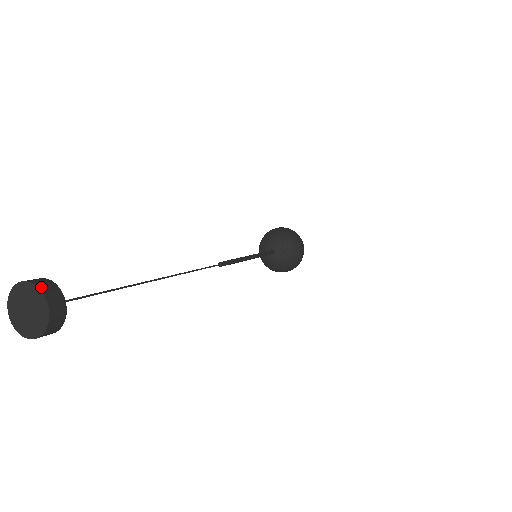
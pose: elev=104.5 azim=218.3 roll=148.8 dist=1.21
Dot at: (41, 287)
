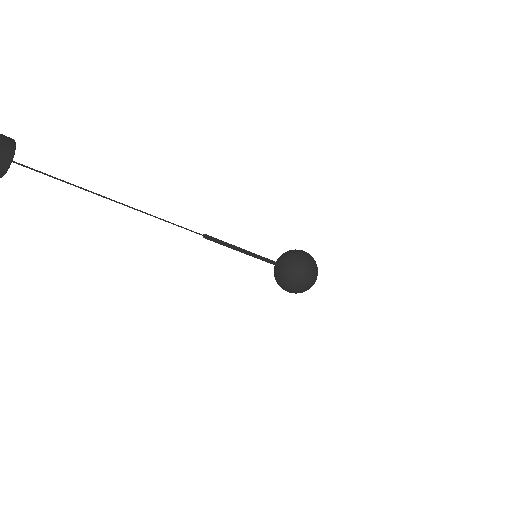
Dot at: (1, 135)
